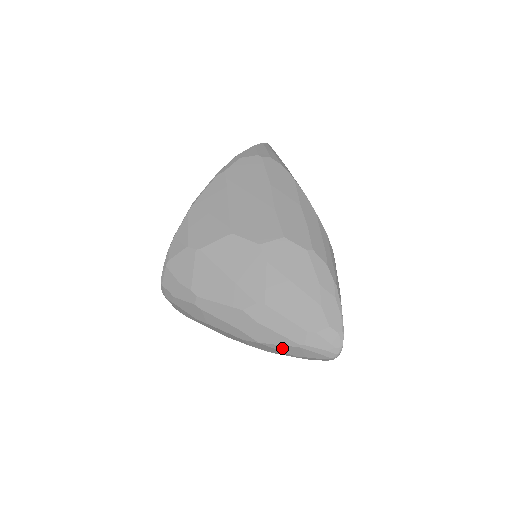
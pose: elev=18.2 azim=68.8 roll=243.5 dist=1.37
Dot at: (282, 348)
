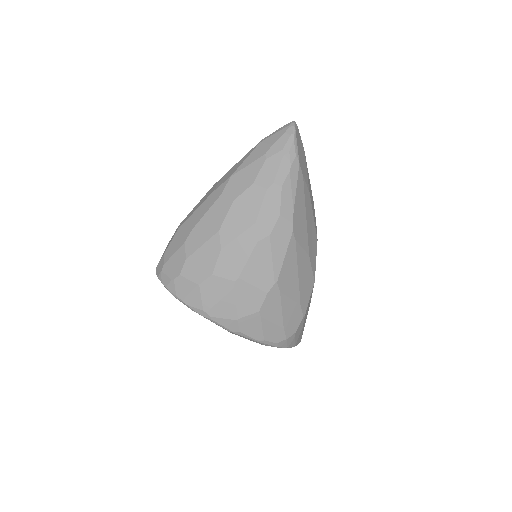
Dot at: (250, 159)
